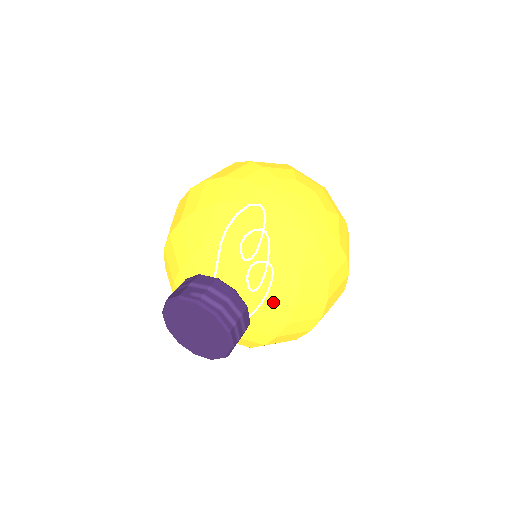
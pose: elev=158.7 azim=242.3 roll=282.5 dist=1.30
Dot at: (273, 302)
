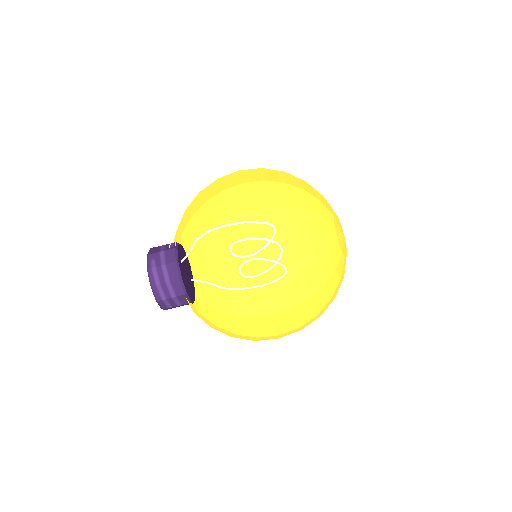
Dot at: (289, 288)
